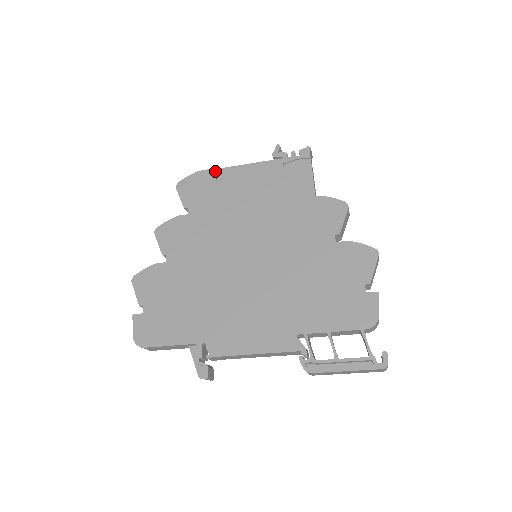
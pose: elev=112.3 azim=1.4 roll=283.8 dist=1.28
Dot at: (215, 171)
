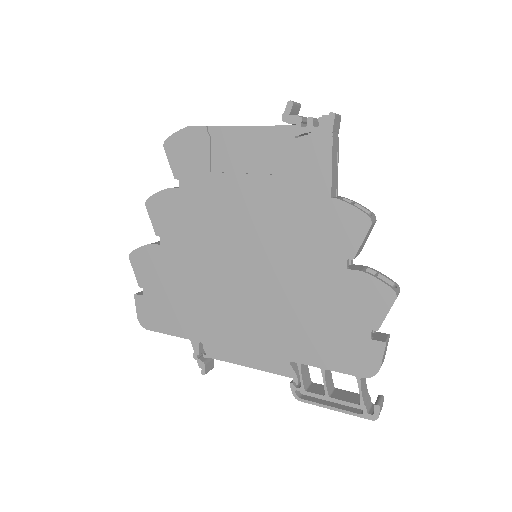
Dot at: (209, 129)
